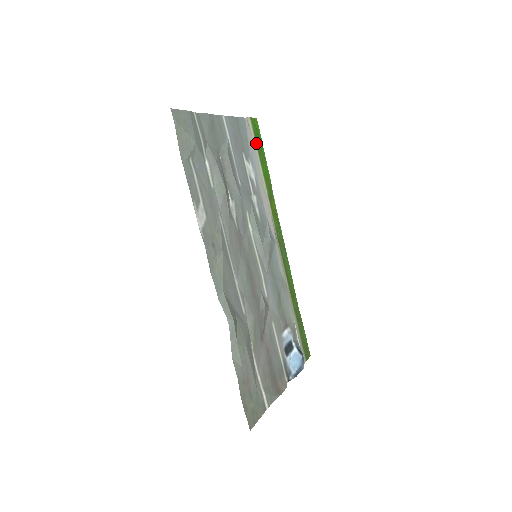
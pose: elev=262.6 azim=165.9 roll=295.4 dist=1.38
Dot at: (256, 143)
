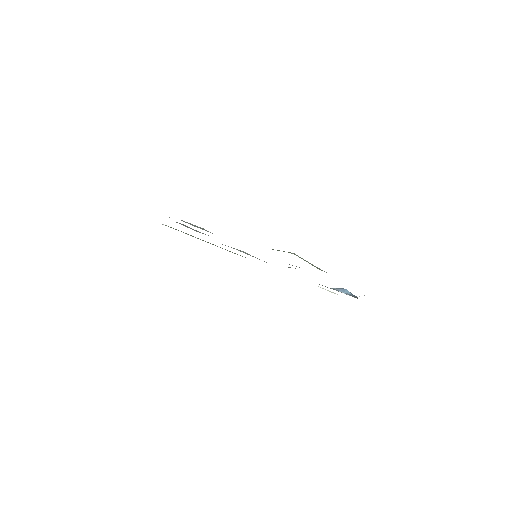
Dot at: occluded
